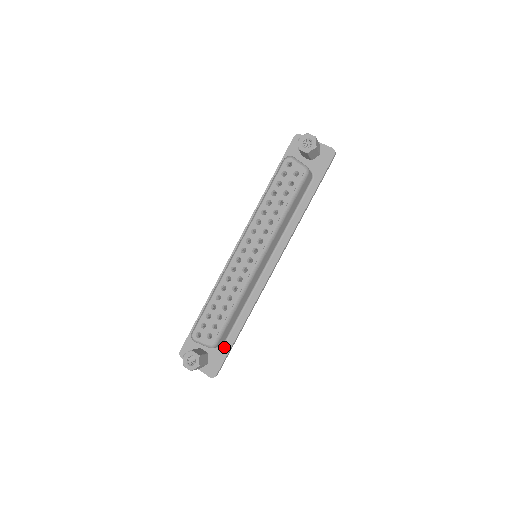
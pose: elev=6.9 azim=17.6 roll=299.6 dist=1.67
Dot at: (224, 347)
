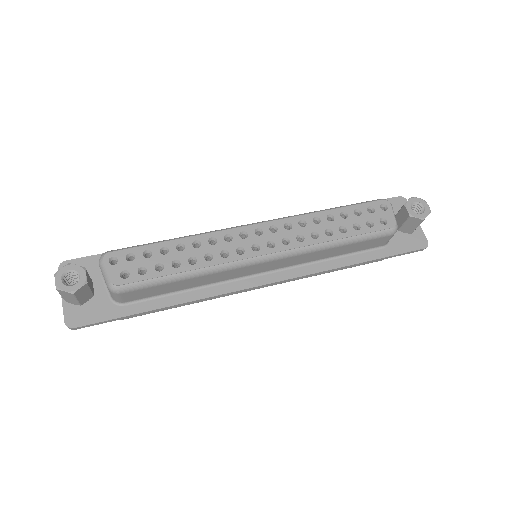
Dot at: (121, 307)
